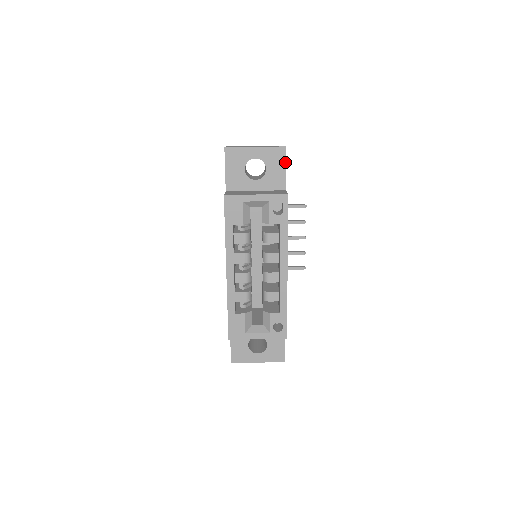
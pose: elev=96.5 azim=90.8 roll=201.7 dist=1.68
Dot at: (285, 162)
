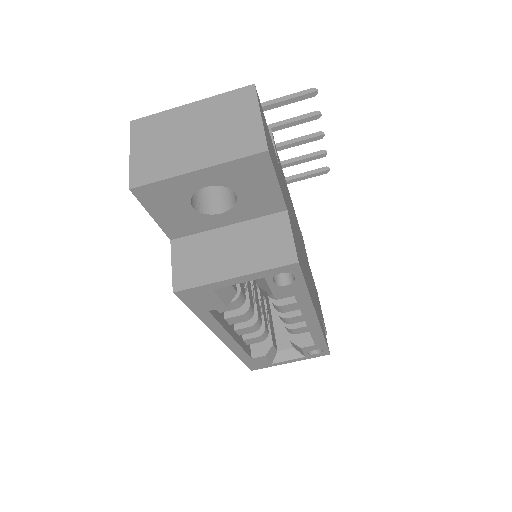
Dot at: (274, 174)
